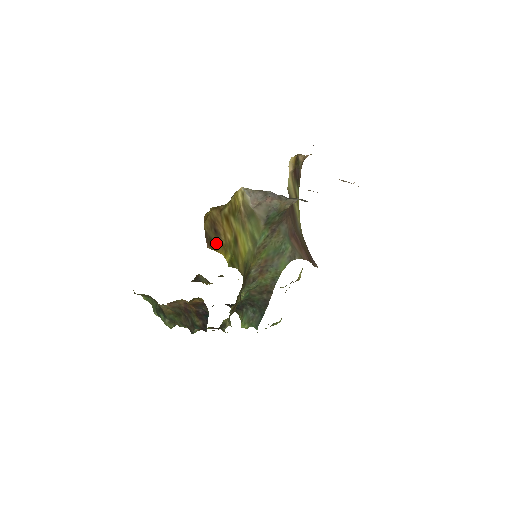
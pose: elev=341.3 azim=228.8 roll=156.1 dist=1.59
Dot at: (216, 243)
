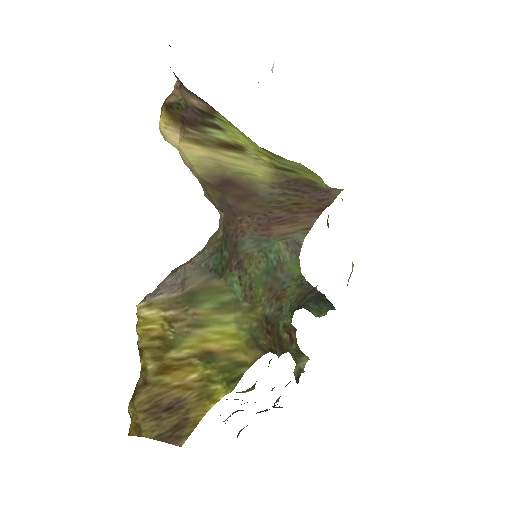
Dot at: (186, 416)
